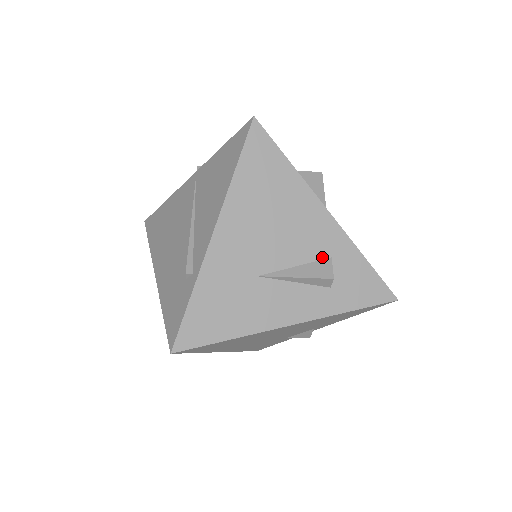
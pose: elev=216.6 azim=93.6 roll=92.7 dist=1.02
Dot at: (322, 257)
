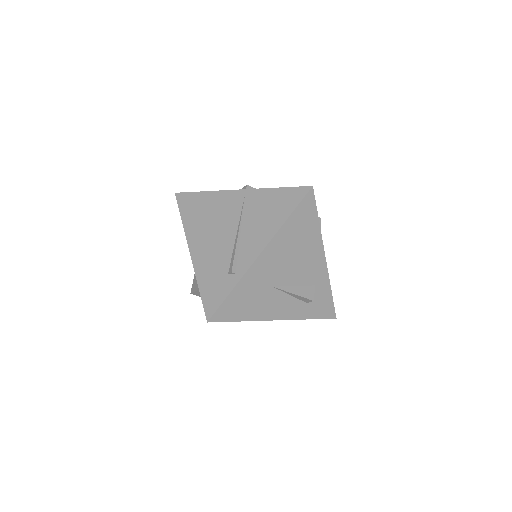
Dot at: (310, 284)
